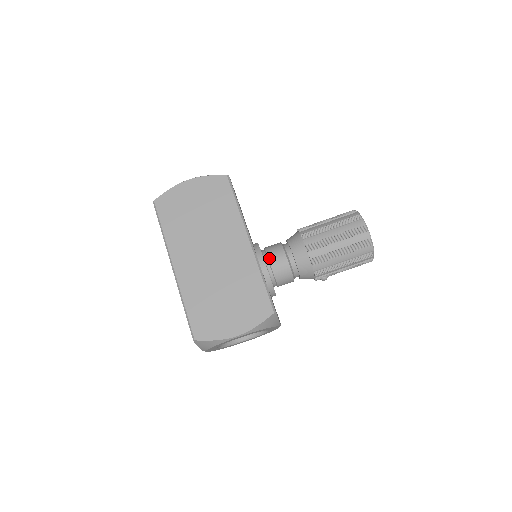
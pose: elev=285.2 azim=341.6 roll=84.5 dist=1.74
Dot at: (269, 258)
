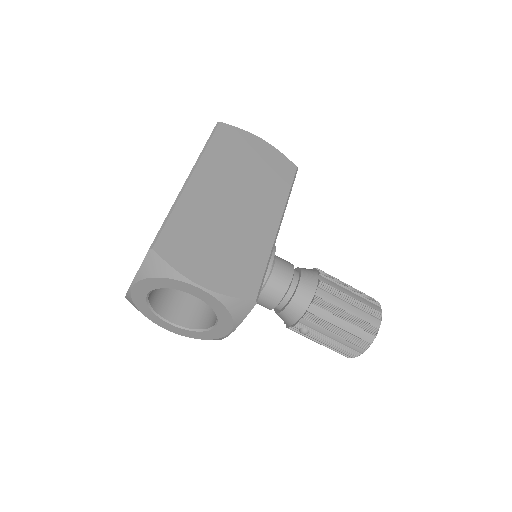
Dot at: (276, 261)
